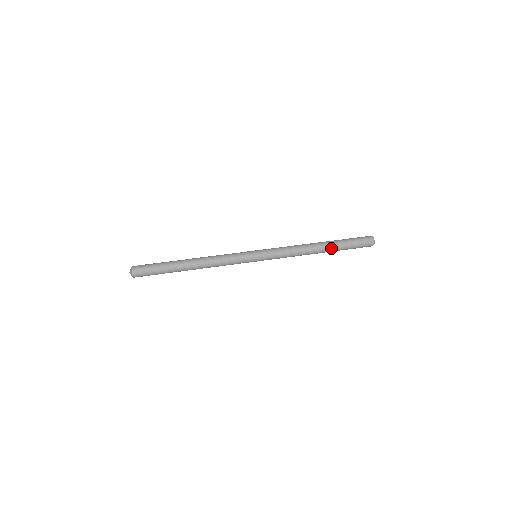
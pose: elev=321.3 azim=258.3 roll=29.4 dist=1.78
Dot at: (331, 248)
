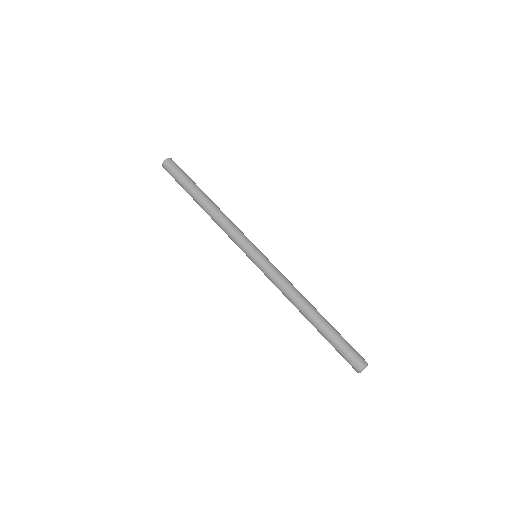
Dot at: (316, 327)
